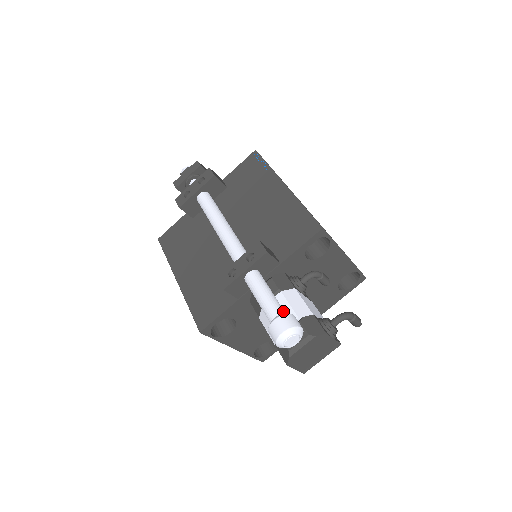
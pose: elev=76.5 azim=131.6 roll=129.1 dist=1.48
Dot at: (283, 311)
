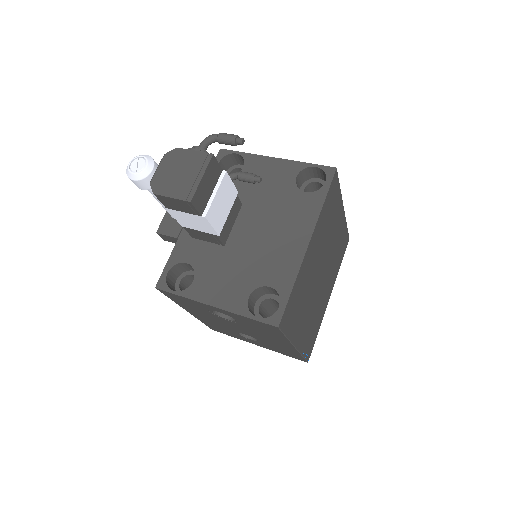
Dot at: occluded
